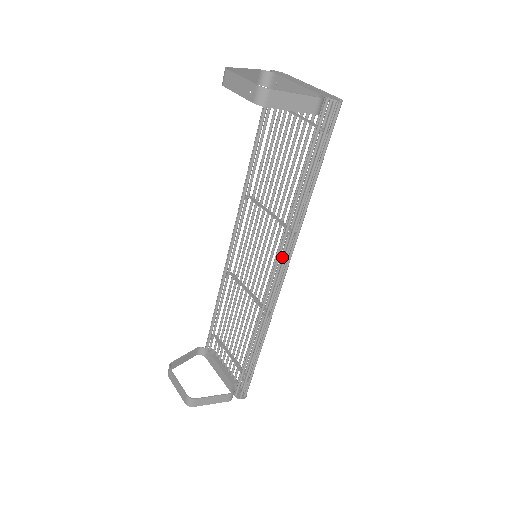
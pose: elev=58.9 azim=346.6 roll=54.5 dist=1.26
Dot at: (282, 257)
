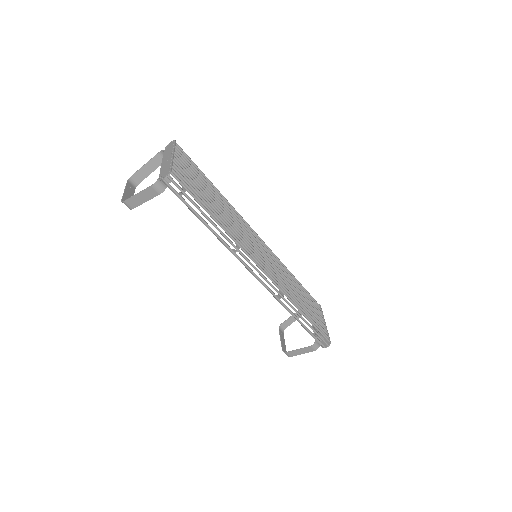
Dot at: (255, 260)
